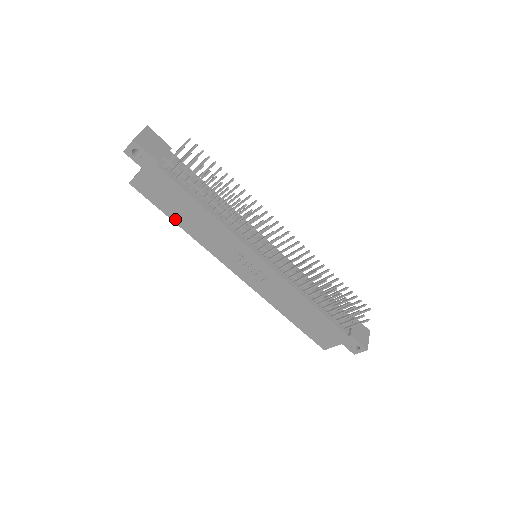
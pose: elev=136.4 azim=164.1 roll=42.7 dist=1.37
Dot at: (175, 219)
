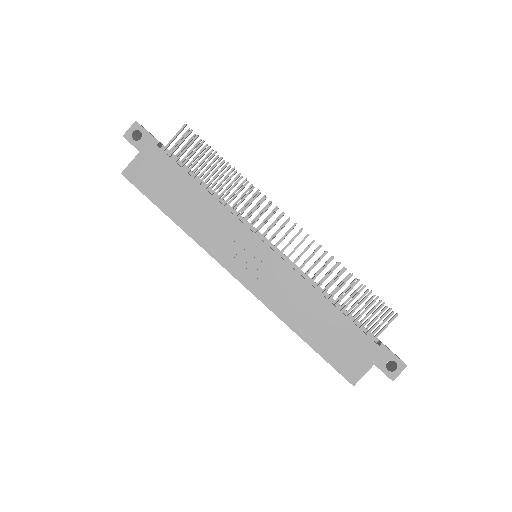
Dot at: (167, 210)
